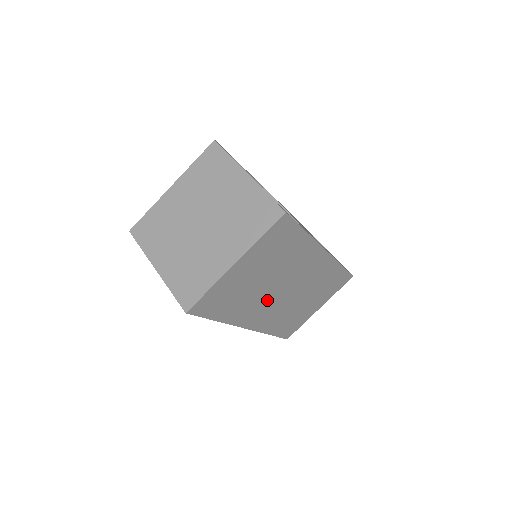
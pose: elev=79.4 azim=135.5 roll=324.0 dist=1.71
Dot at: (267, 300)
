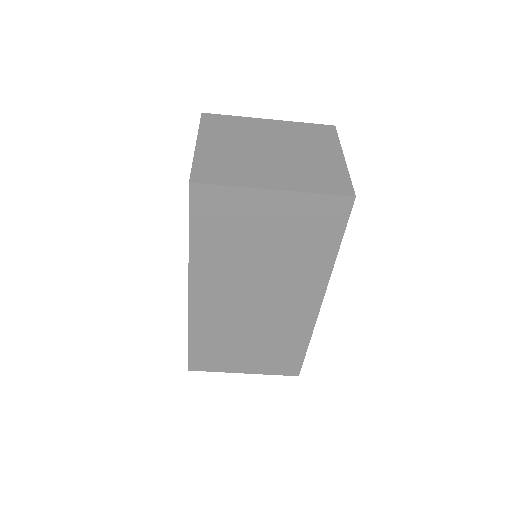
Dot at: (236, 285)
